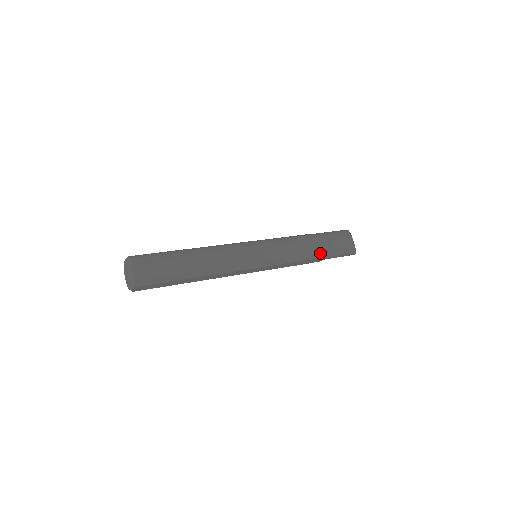
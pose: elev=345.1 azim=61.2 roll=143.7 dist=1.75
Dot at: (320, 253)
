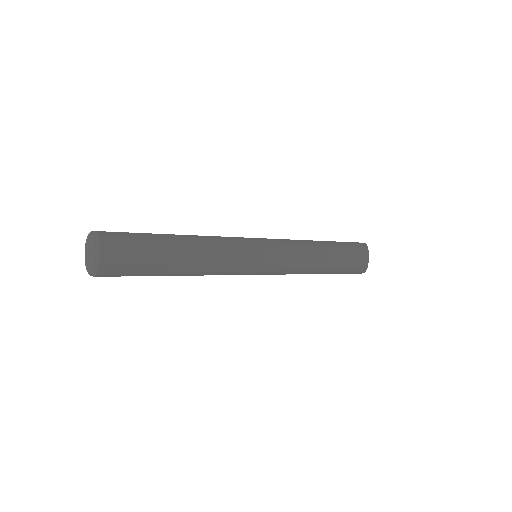
Dot at: (328, 270)
